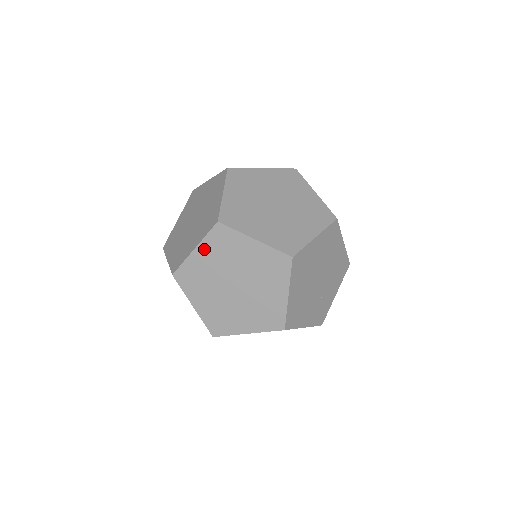
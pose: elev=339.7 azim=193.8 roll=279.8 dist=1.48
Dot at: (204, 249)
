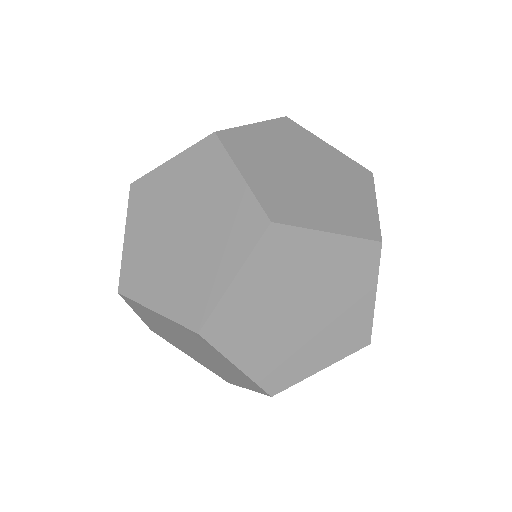
Dot at: (168, 321)
